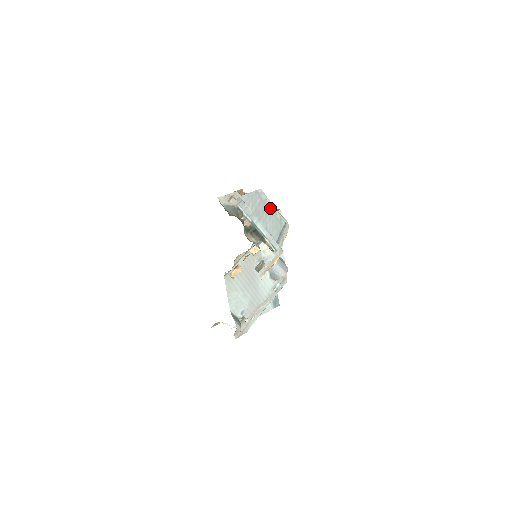
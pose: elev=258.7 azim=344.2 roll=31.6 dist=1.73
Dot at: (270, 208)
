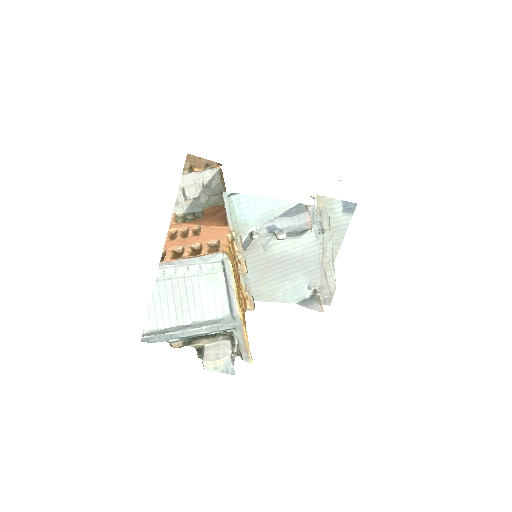
Dot at: (189, 273)
